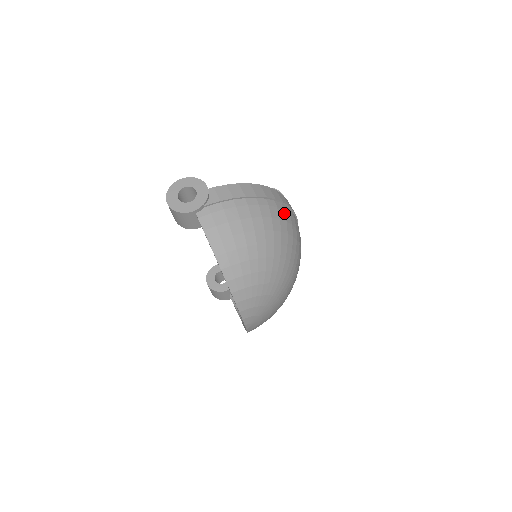
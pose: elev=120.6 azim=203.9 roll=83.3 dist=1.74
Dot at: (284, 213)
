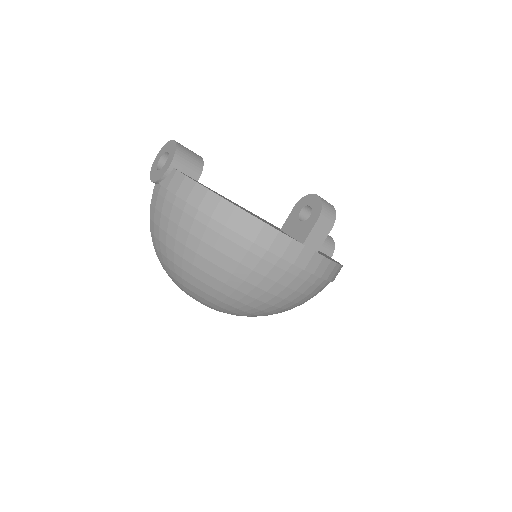
Dot at: (231, 245)
